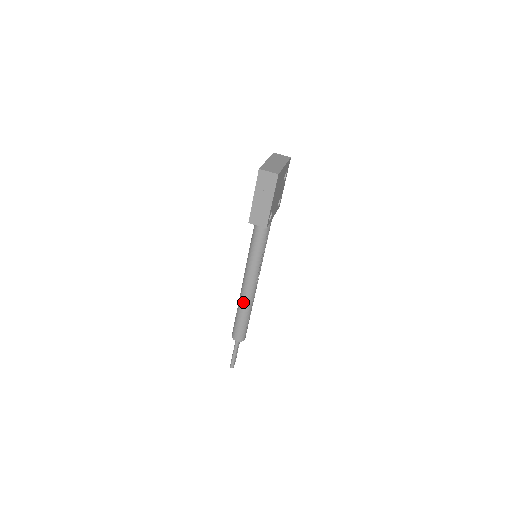
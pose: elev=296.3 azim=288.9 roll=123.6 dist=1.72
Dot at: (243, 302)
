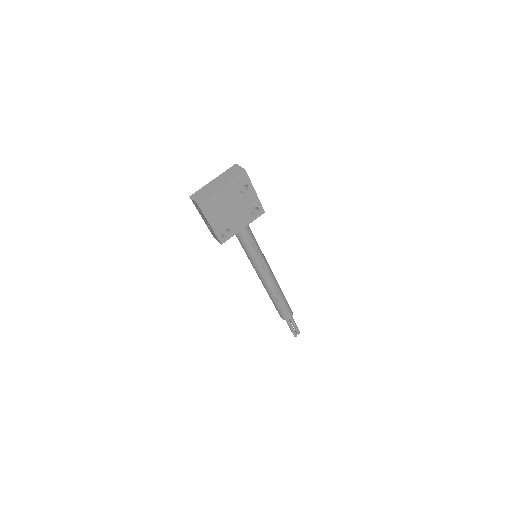
Dot at: occluded
